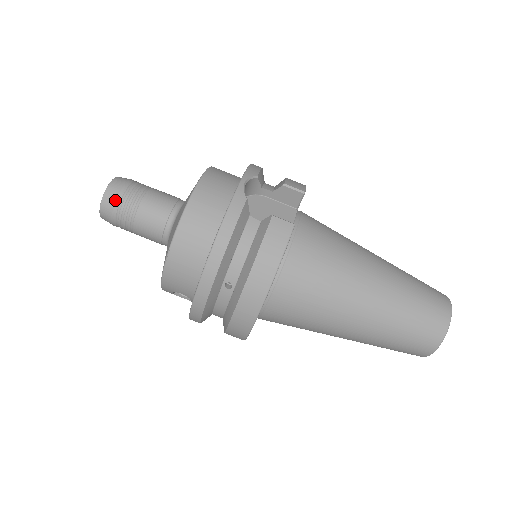
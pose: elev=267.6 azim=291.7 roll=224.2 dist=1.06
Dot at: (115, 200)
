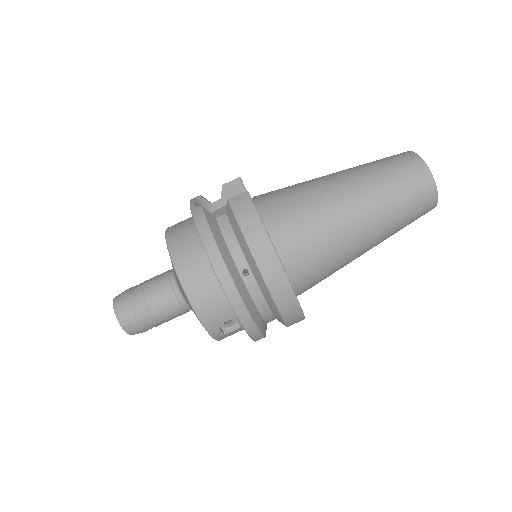
Dot at: (125, 307)
